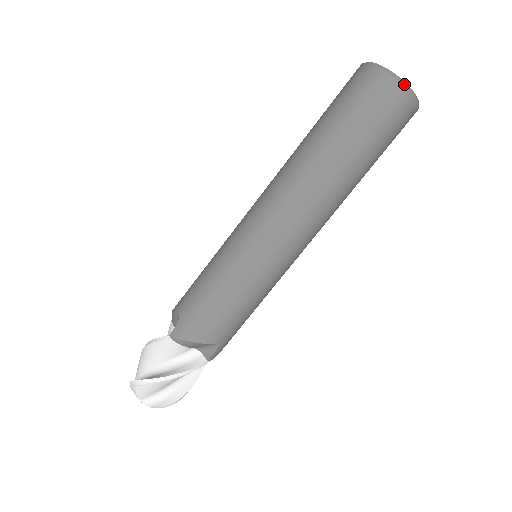
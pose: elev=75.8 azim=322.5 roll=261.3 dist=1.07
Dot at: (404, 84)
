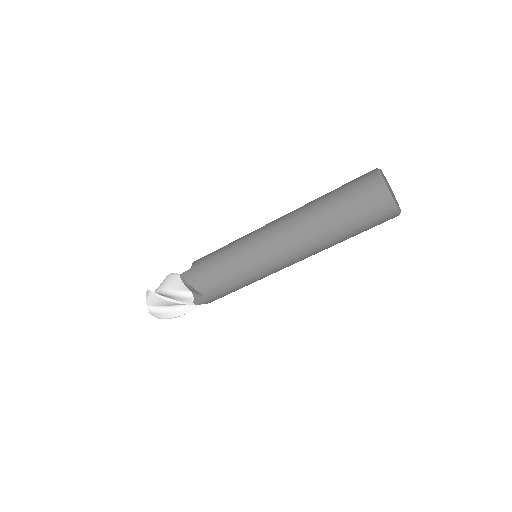
Dot at: (388, 192)
